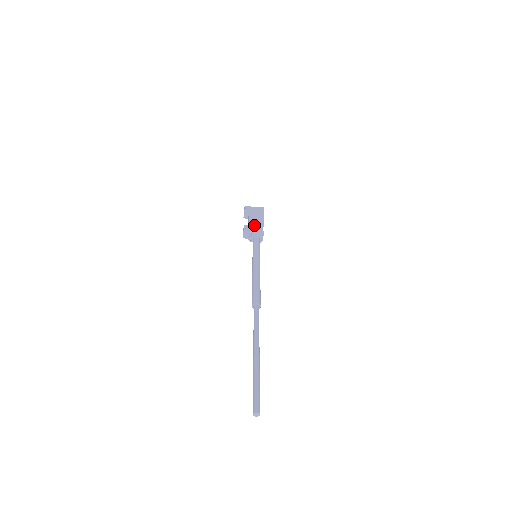
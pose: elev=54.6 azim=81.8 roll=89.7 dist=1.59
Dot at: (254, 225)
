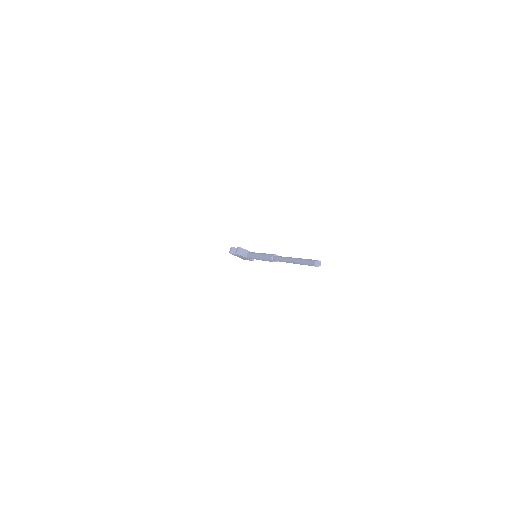
Dot at: occluded
